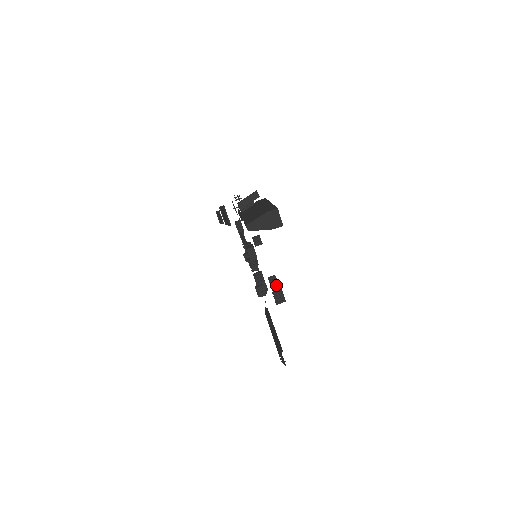
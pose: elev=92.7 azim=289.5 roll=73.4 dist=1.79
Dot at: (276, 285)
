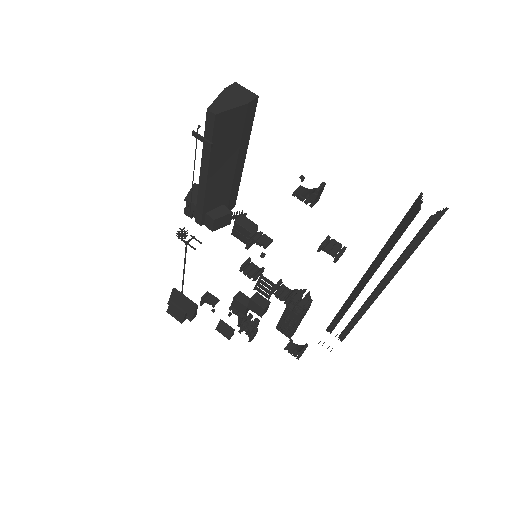
Dot at: (313, 190)
